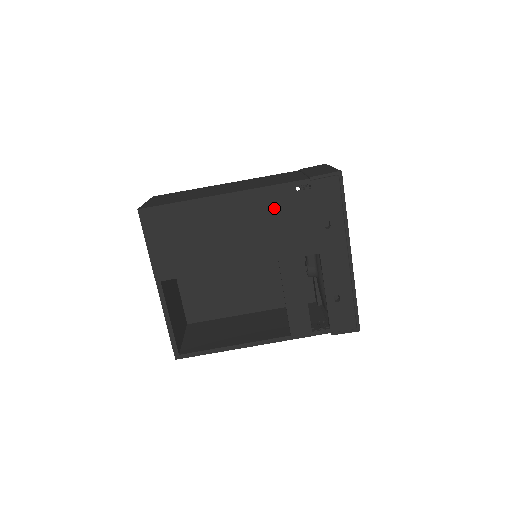
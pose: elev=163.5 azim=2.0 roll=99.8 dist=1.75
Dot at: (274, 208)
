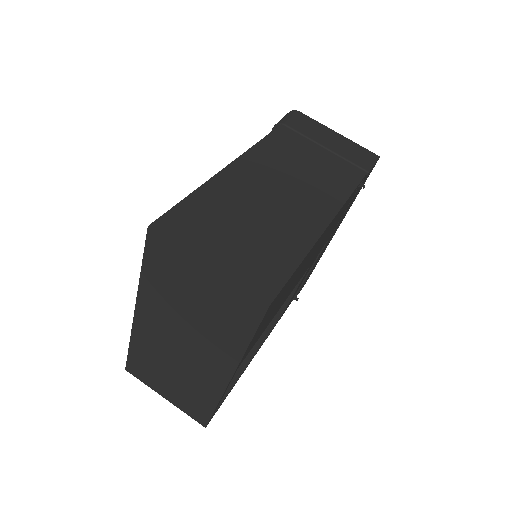
Dot at: (338, 217)
